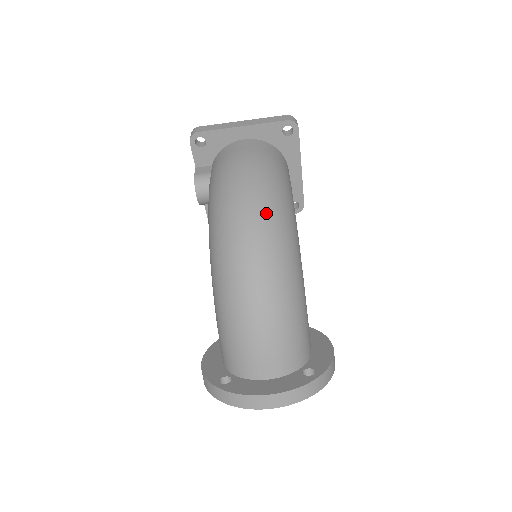
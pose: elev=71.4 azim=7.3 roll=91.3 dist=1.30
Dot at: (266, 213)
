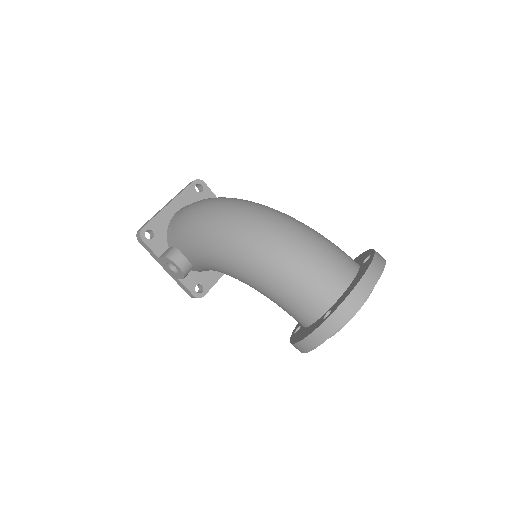
Dot at: (239, 203)
